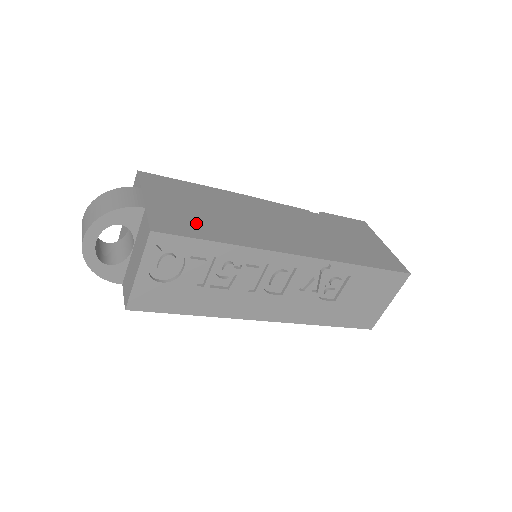
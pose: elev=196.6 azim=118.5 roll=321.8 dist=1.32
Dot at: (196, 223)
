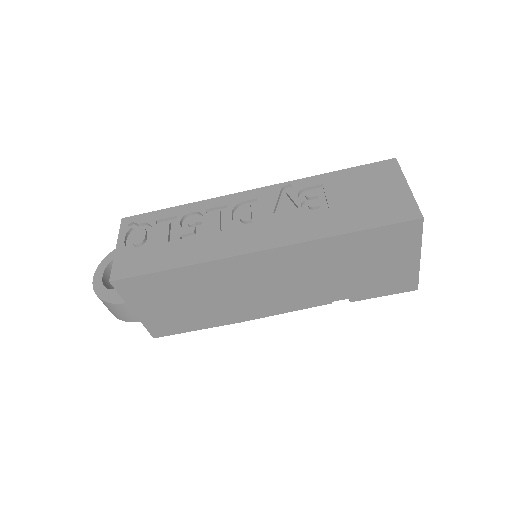
Dot at: occluded
